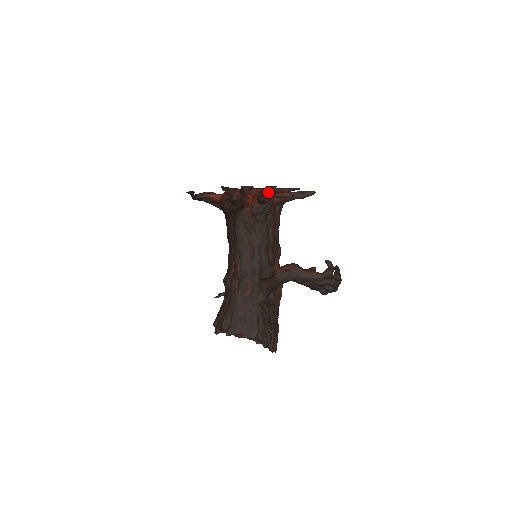
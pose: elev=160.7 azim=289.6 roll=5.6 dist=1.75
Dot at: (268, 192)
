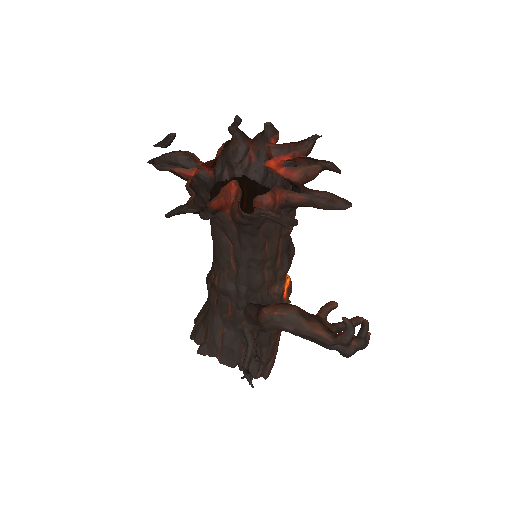
Dot at: (278, 174)
